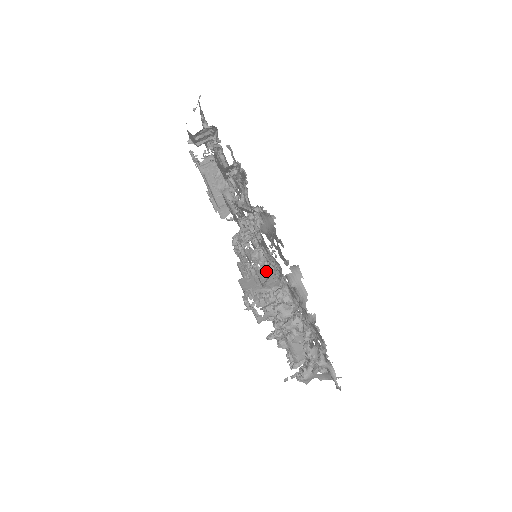
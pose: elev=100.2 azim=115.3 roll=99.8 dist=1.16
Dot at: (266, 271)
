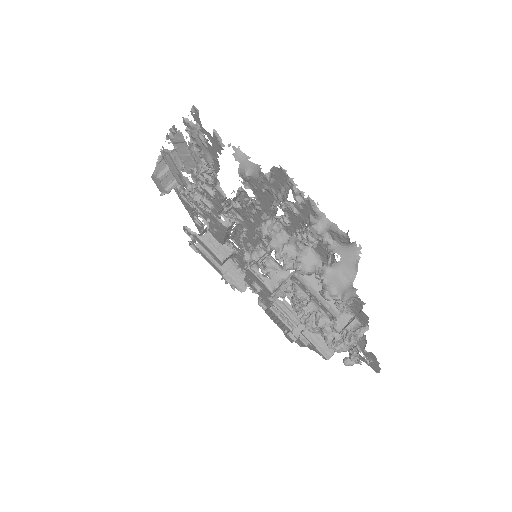
Dot at: occluded
